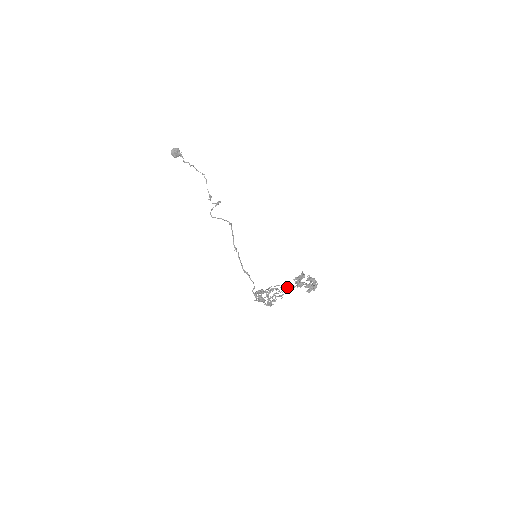
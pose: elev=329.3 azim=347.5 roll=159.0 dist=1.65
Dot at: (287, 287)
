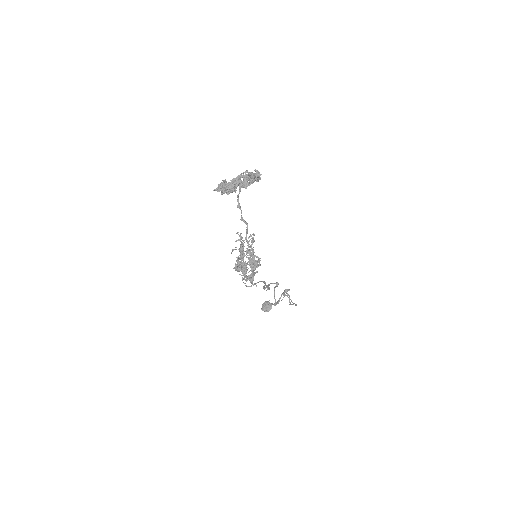
Dot at: (241, 218)
